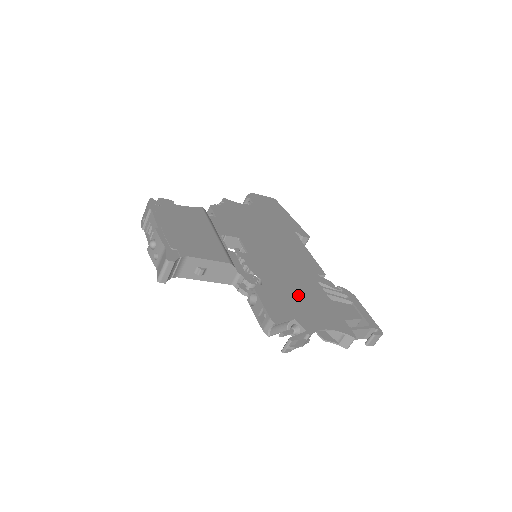
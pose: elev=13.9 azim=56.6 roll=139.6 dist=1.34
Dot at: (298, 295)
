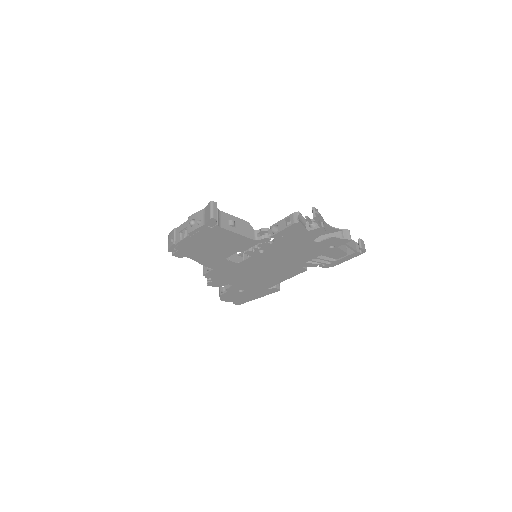
Dot at: occluded
